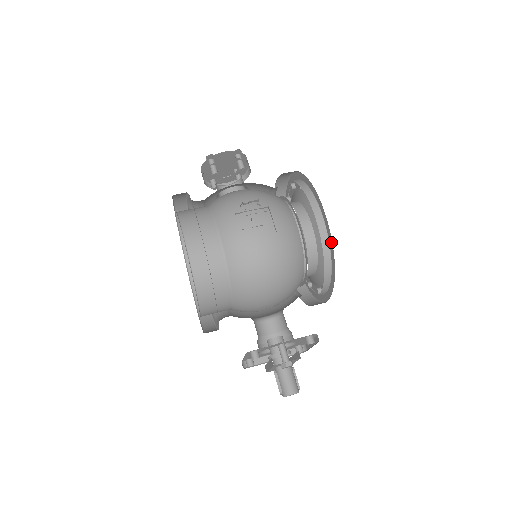
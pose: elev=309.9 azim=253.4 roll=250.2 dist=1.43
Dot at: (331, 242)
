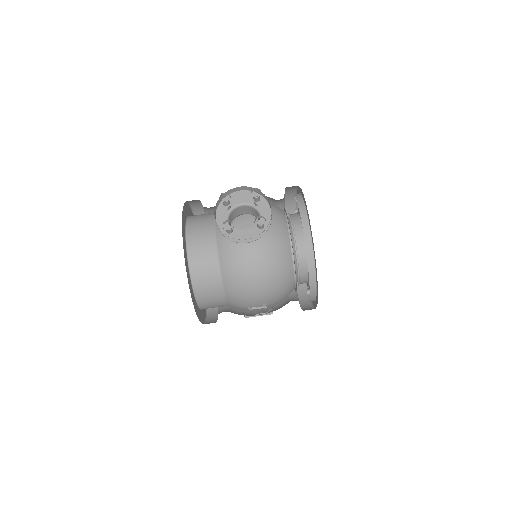
Dot at: (314, 305)
